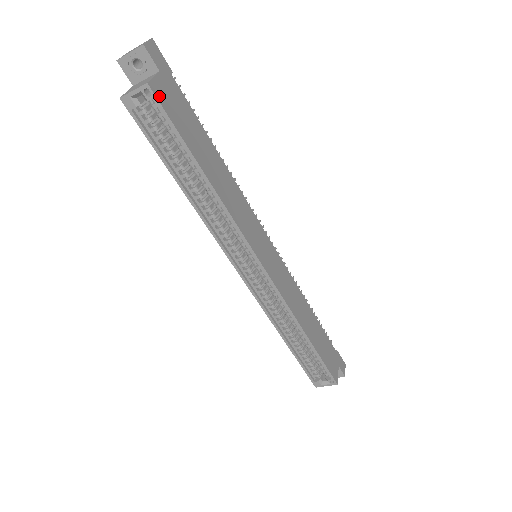
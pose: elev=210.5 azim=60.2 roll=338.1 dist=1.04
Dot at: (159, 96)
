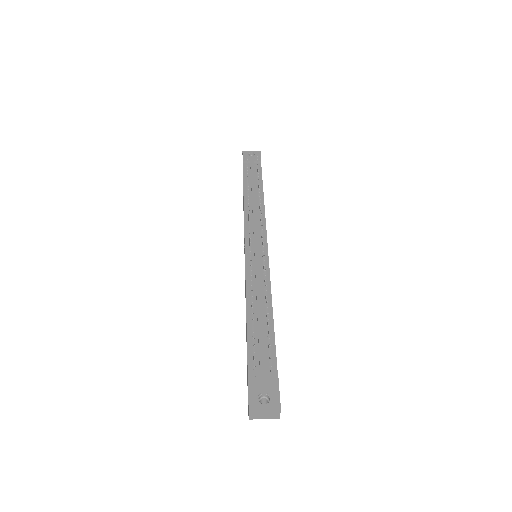
Dot at: occluded
